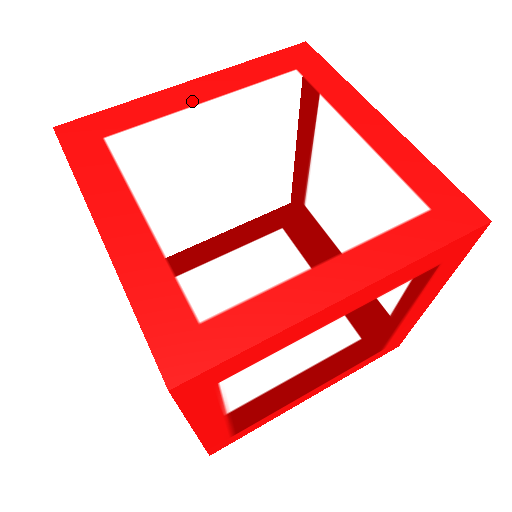
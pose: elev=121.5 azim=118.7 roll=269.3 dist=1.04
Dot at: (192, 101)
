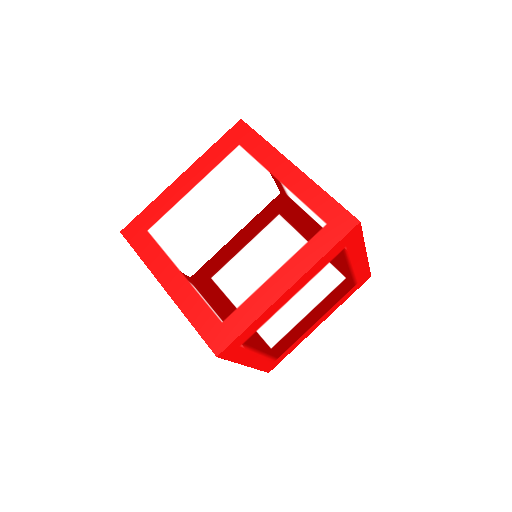
Dot at: (186, 190)
